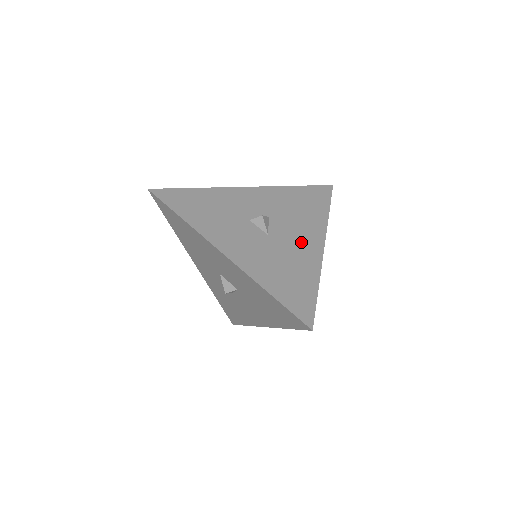
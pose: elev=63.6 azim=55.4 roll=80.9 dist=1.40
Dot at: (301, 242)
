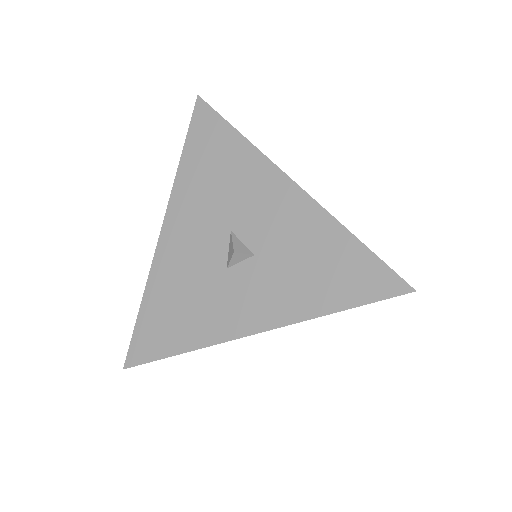
Dot at: occluded
